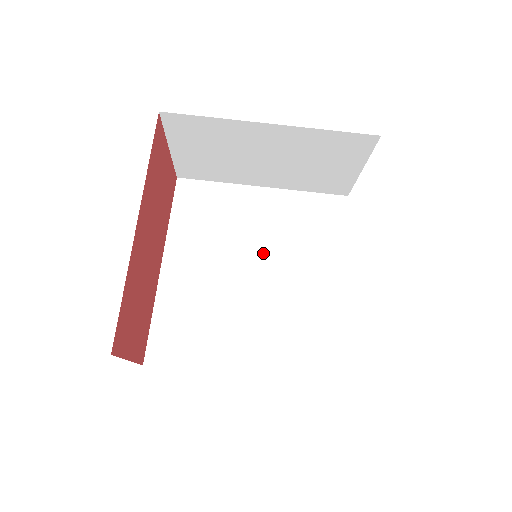
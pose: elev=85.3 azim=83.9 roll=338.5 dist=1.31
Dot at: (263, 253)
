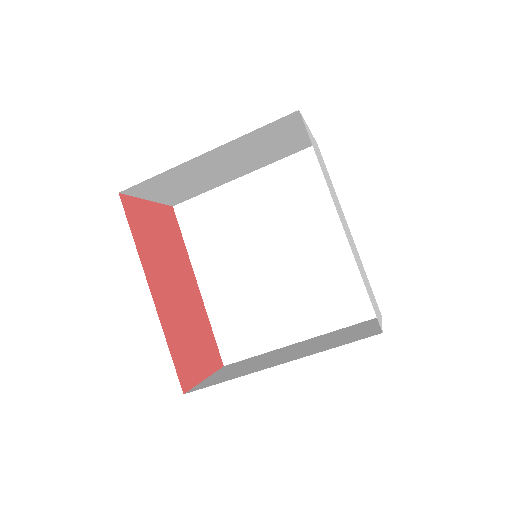
Dot at: (269, 235)
